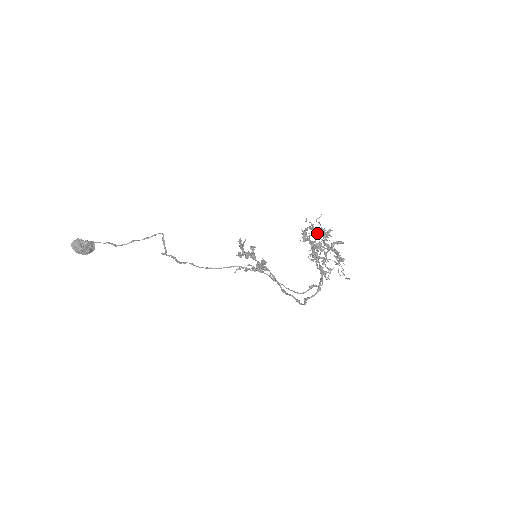
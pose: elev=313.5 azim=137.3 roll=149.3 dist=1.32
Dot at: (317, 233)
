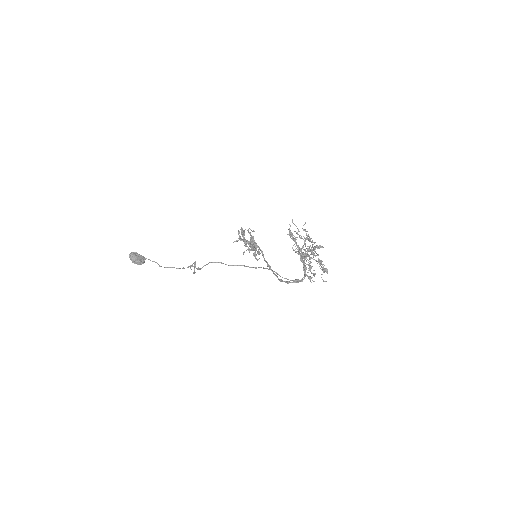
Dot at: (304, 243)
